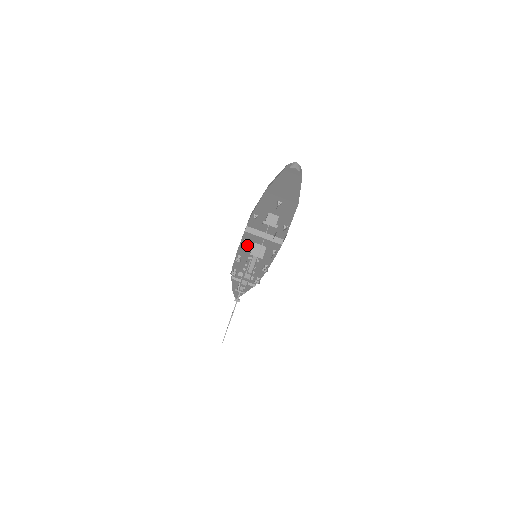
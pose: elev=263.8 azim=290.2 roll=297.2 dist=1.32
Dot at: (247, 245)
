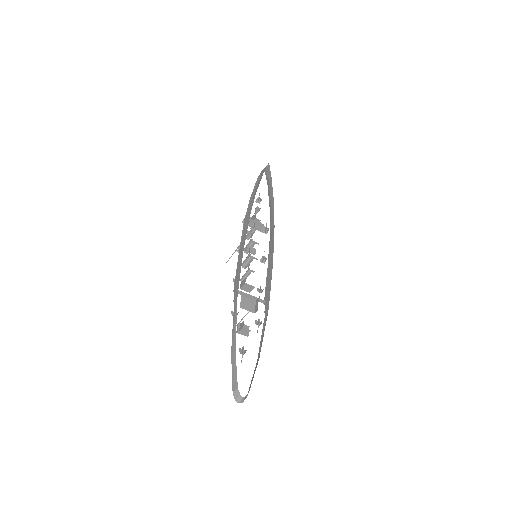
Dot at: occluded
